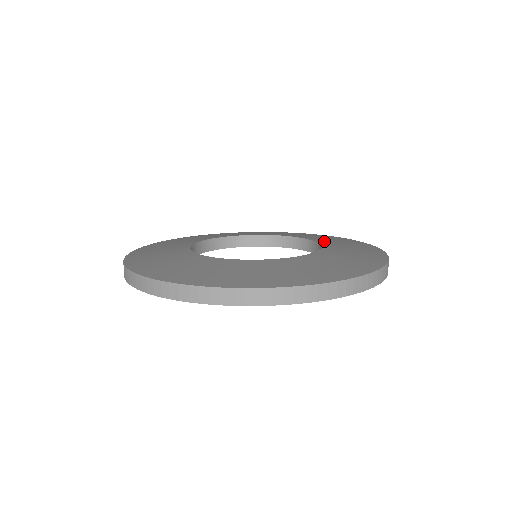
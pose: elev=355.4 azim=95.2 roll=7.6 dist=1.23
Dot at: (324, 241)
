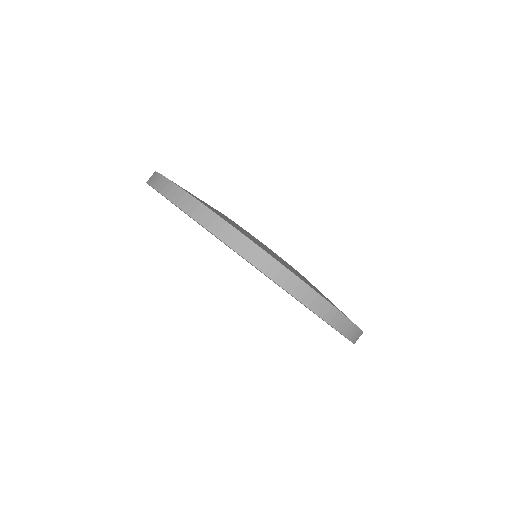
Dot at: occluded
